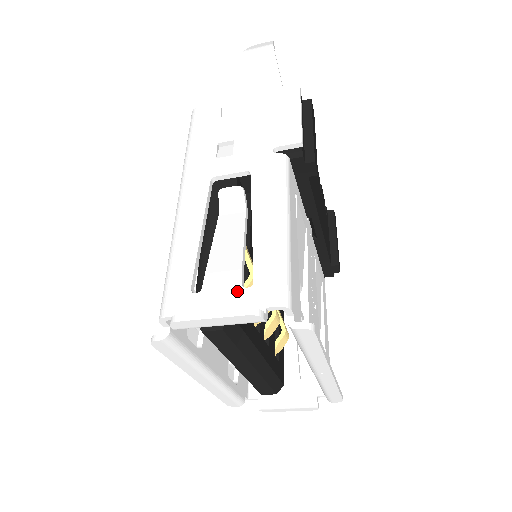
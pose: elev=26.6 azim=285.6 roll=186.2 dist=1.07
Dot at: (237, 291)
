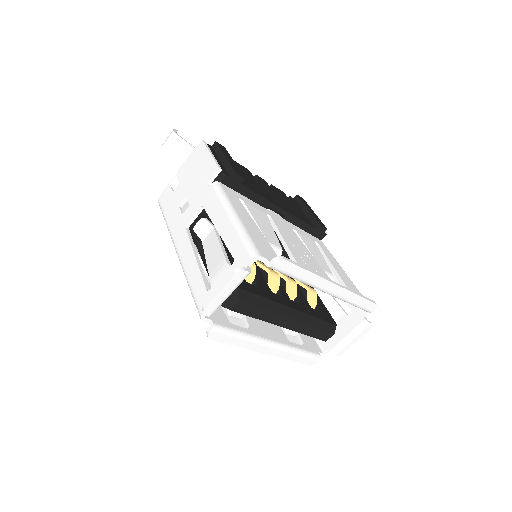
Dot at: (228, 270)
